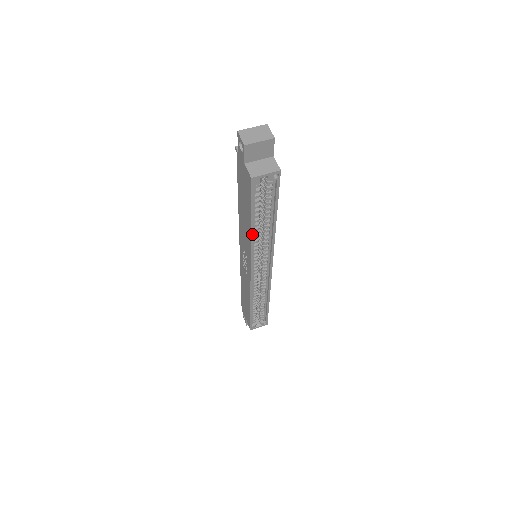
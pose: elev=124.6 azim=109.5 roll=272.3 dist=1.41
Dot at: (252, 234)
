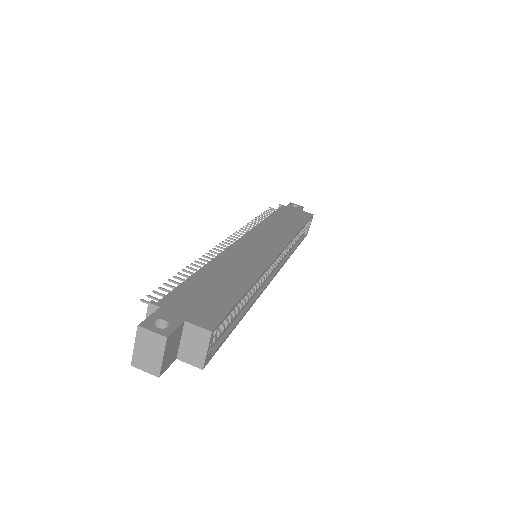
Dot at: (247, 311)
